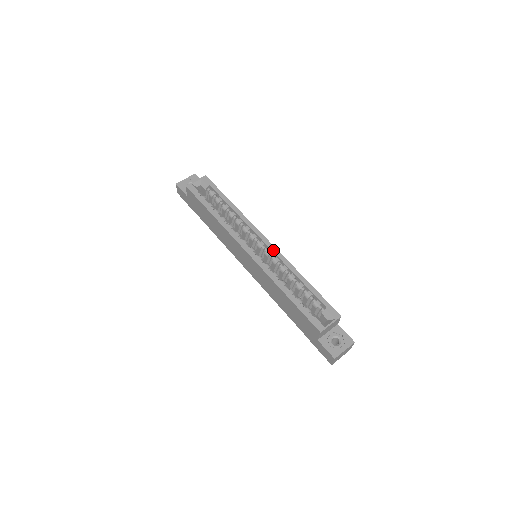
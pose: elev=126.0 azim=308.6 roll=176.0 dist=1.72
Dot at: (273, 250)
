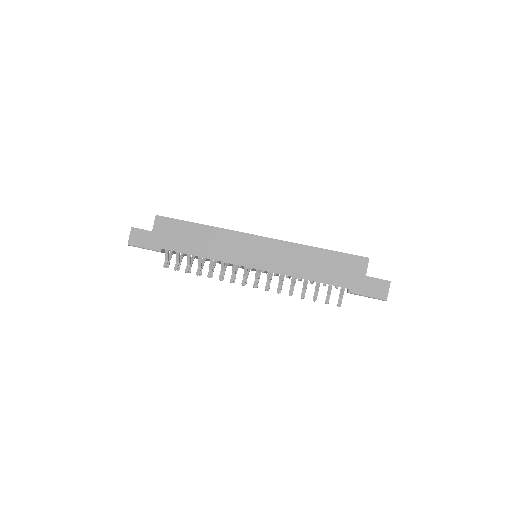
Dot at: occluded
